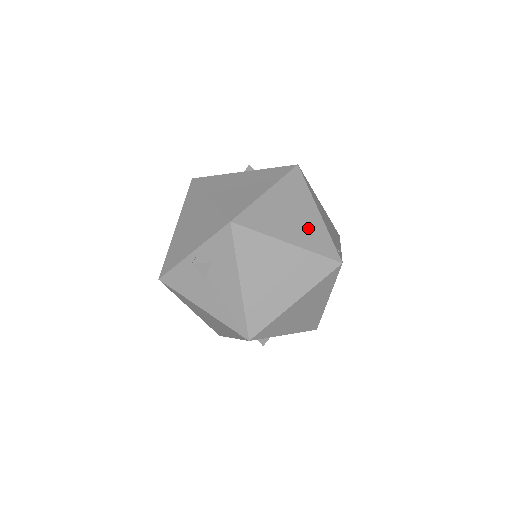
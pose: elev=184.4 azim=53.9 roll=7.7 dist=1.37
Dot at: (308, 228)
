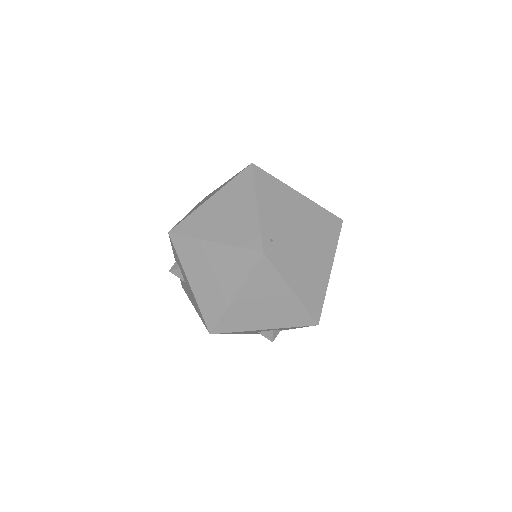
Dot at: (238, 224)
